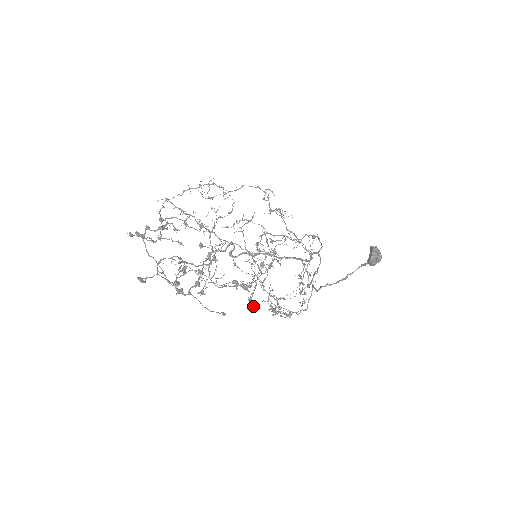
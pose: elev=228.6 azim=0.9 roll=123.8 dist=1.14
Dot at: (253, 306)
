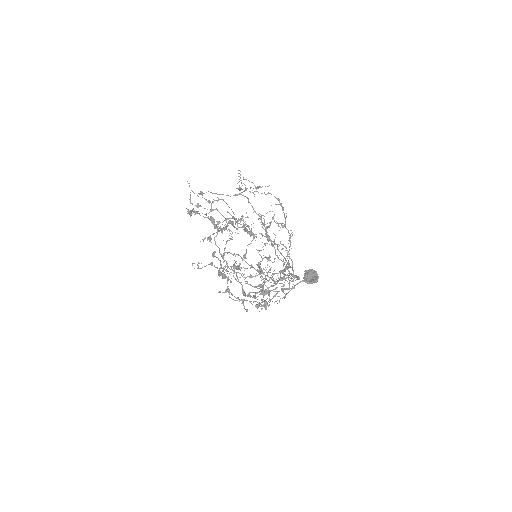
Dot at: occluded
